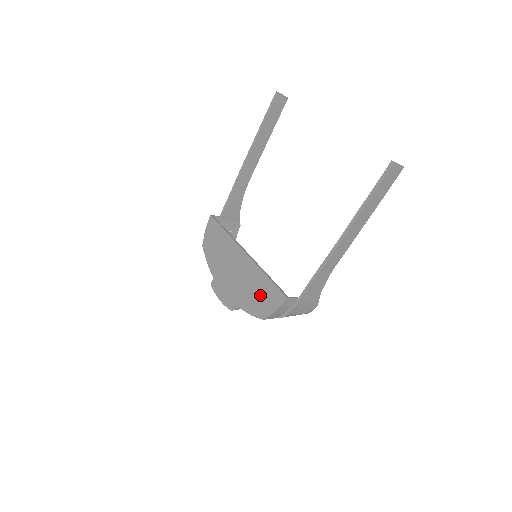
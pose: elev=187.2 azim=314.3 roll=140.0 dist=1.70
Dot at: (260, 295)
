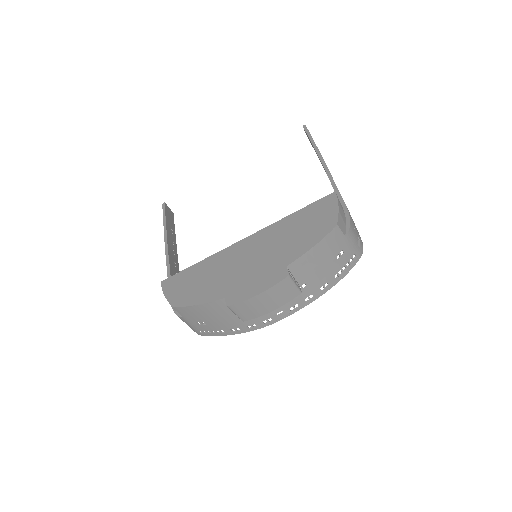
Dot at: (305, 225)
